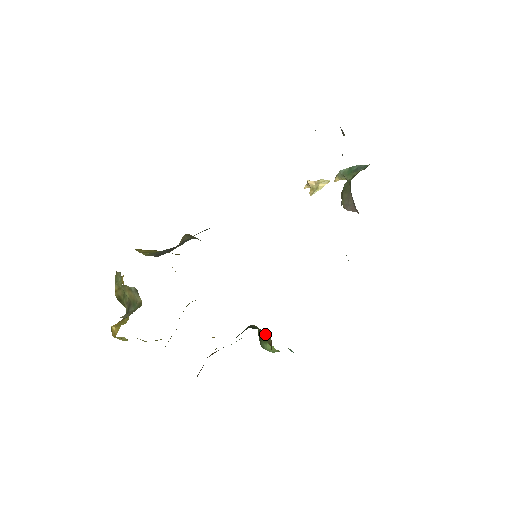
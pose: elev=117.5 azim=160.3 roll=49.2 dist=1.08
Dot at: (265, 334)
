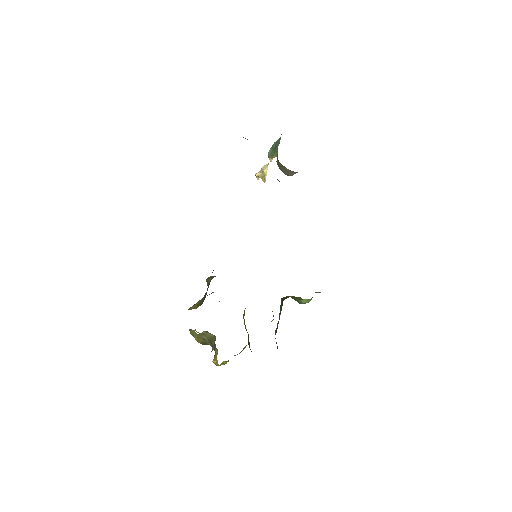
Dot at: (294, 297)
